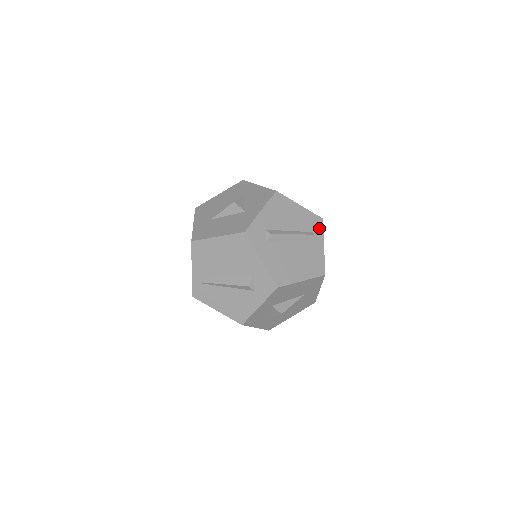
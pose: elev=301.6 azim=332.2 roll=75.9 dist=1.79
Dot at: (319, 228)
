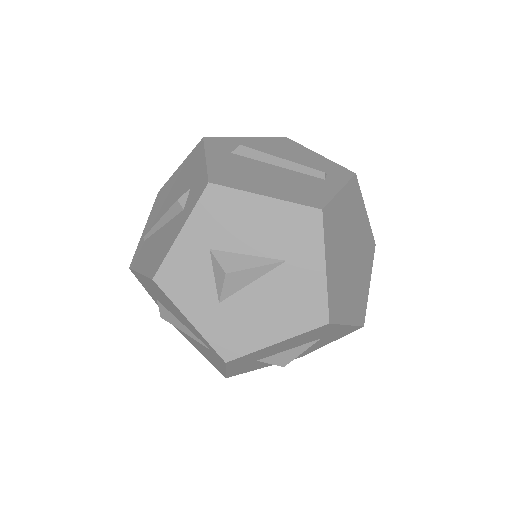
Dot at: (342, 176)
